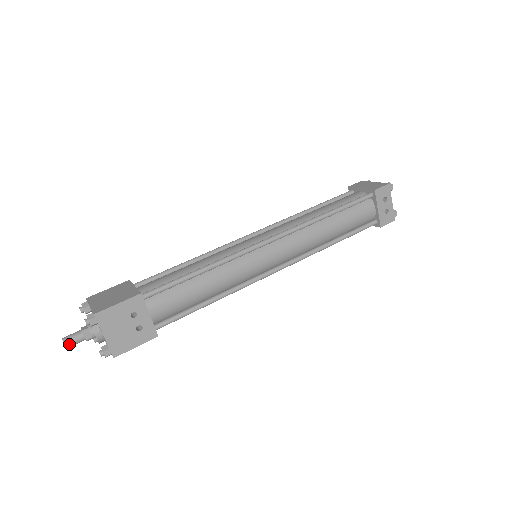
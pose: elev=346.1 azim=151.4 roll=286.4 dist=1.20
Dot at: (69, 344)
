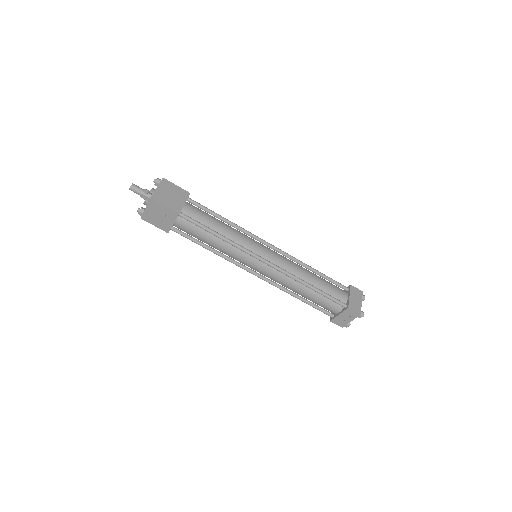
Dot at: (132, 190)
